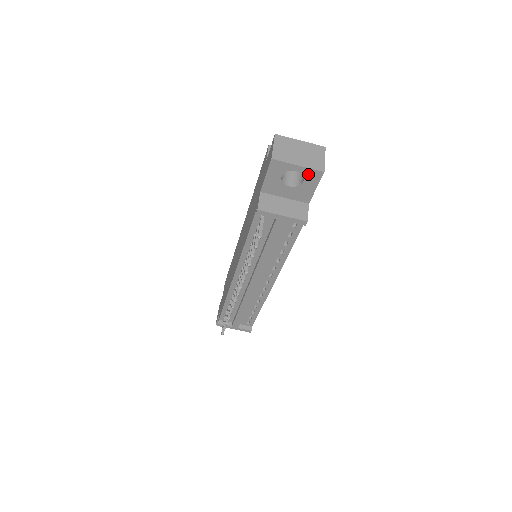
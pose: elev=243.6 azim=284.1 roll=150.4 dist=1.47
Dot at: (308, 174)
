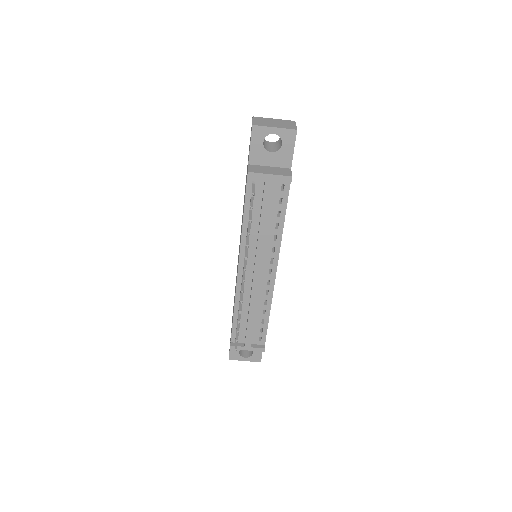
Dot at: (284, 135)
